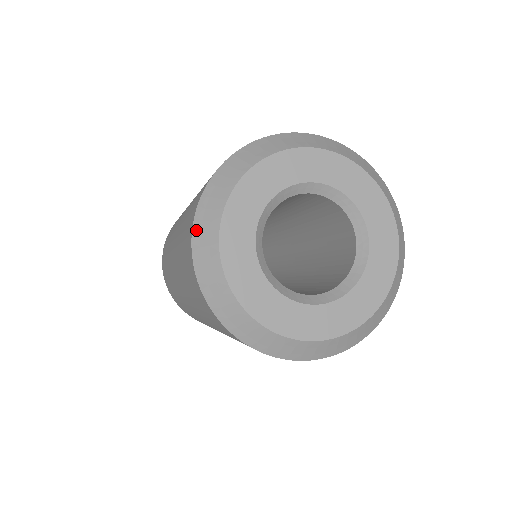
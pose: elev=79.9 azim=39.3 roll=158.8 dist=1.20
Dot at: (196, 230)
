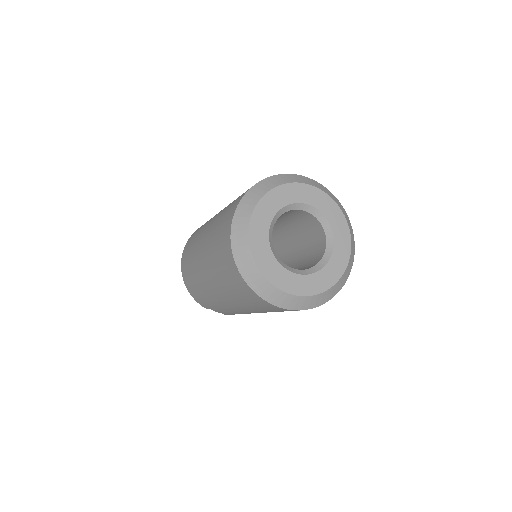
Dot at: (269, 179)
